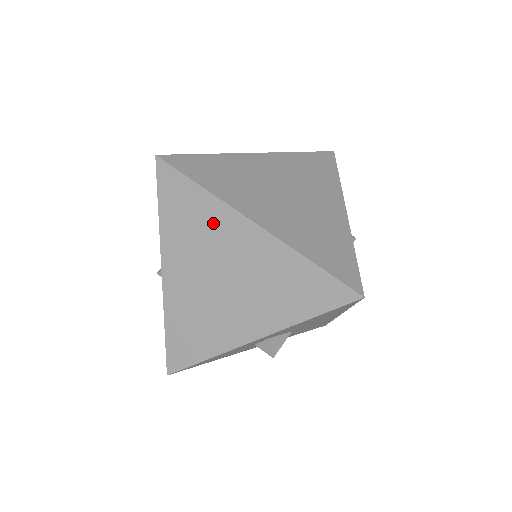
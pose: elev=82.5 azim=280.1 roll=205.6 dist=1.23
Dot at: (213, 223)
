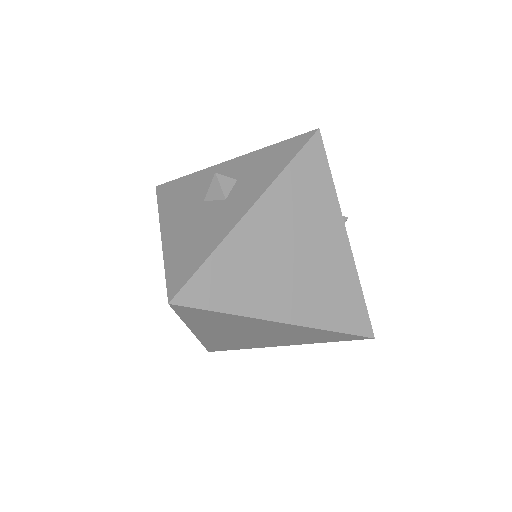
Dot at: (240, 323)
